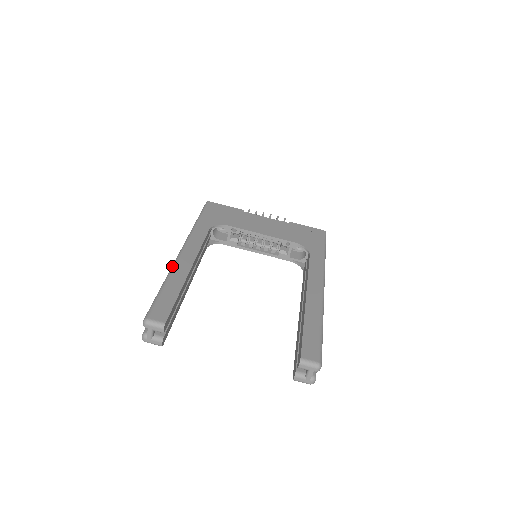
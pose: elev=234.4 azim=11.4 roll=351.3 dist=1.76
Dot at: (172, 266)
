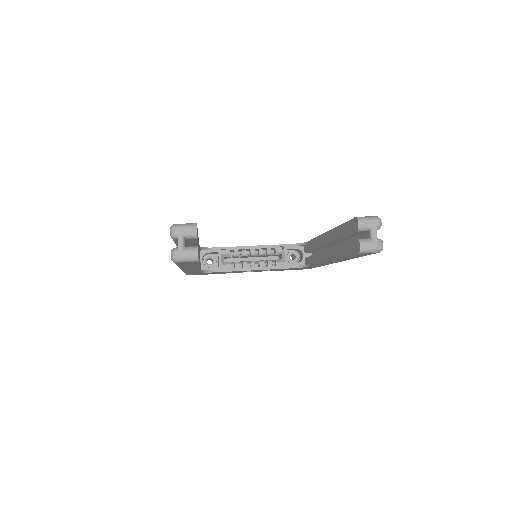
Dot at: occluded
